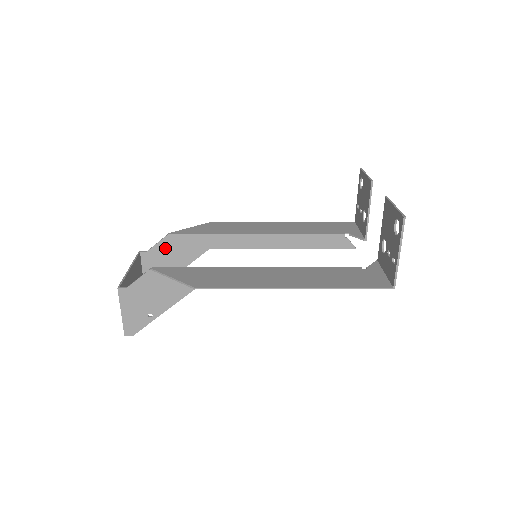
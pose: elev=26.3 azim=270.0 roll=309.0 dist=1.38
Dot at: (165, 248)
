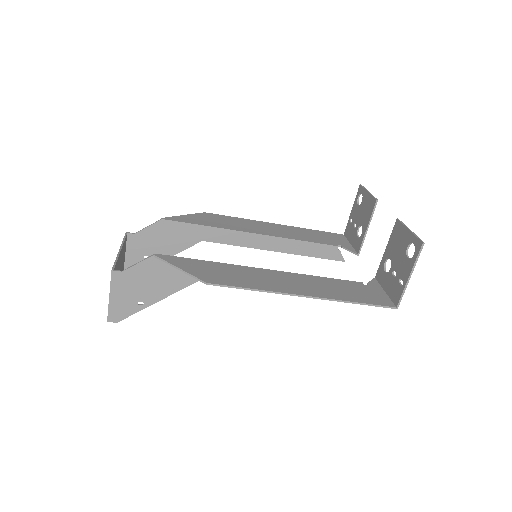
Dot at: (156, 233)
